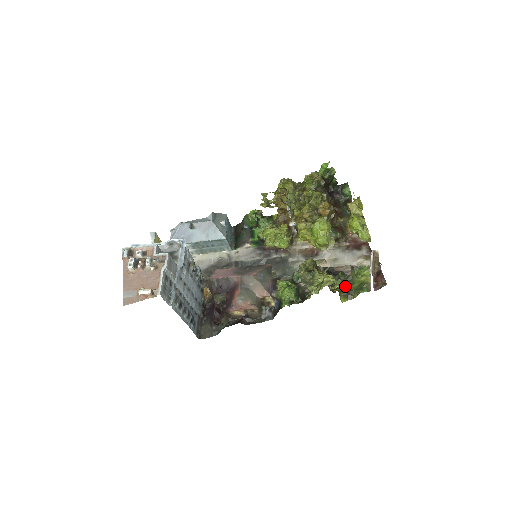
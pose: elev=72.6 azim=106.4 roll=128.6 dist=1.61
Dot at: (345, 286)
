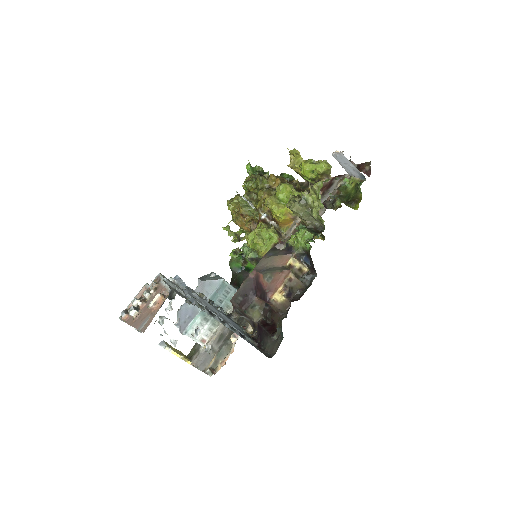
Dot at: (346, 201)
